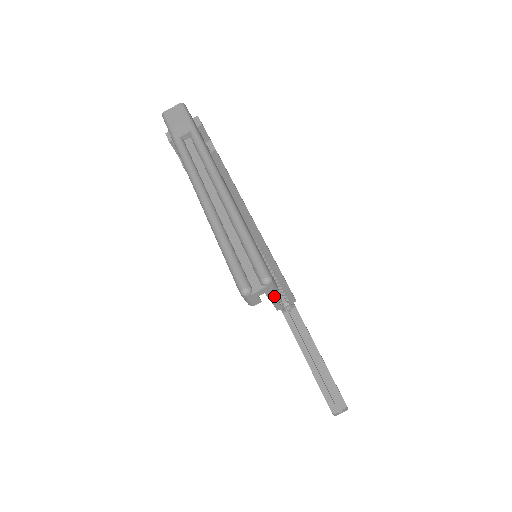
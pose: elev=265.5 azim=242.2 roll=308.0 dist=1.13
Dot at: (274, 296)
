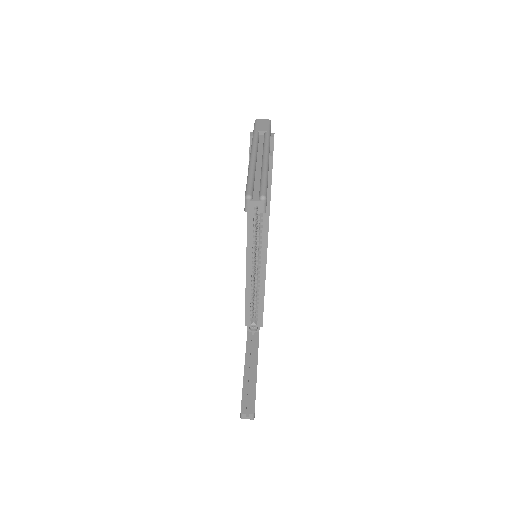
Dot at: (250, 307)
